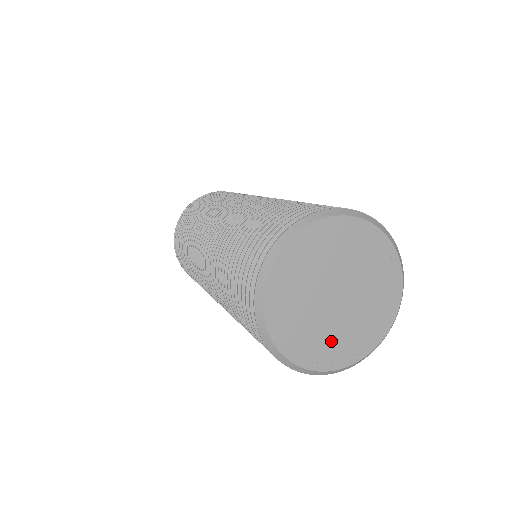
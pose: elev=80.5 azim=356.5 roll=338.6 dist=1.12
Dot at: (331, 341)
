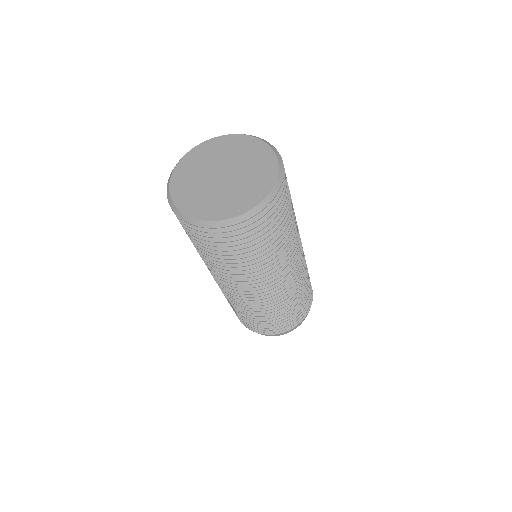
Dot at: (204, 200)
